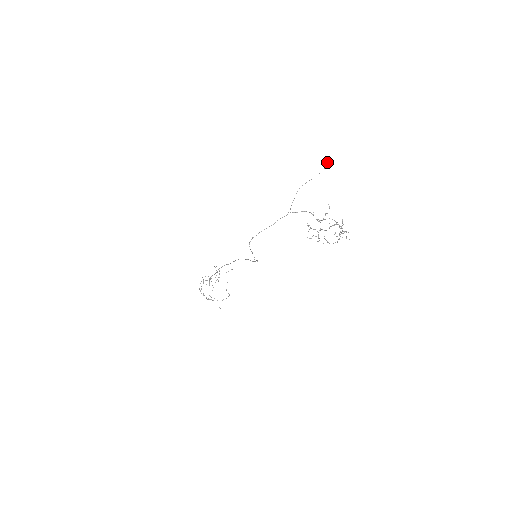
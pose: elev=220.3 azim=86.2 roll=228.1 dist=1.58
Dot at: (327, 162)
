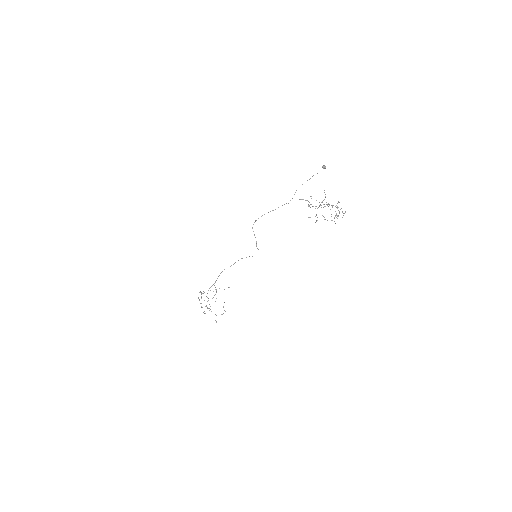
Dot at: (322, 166)
